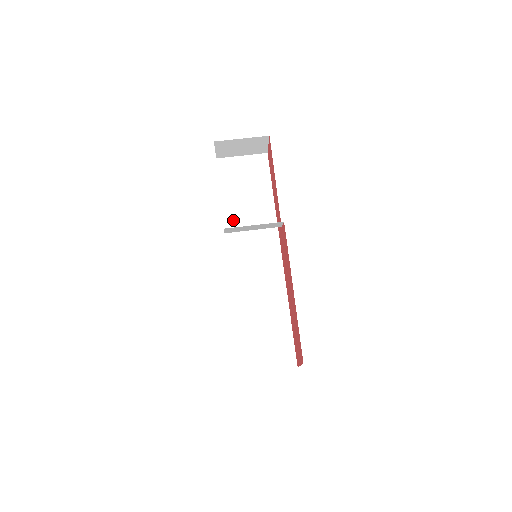
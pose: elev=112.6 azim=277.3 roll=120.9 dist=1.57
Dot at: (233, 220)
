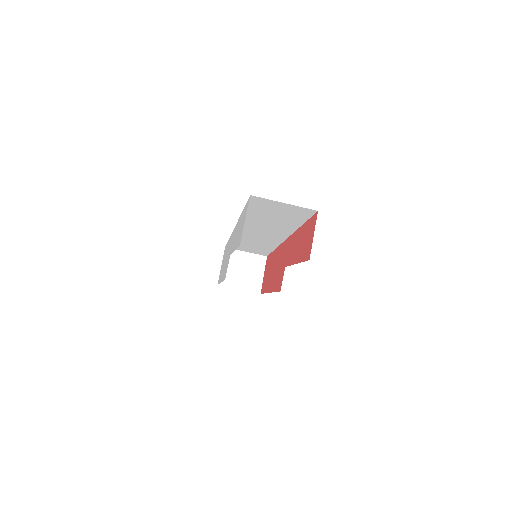
Dot at: (250, 220)
